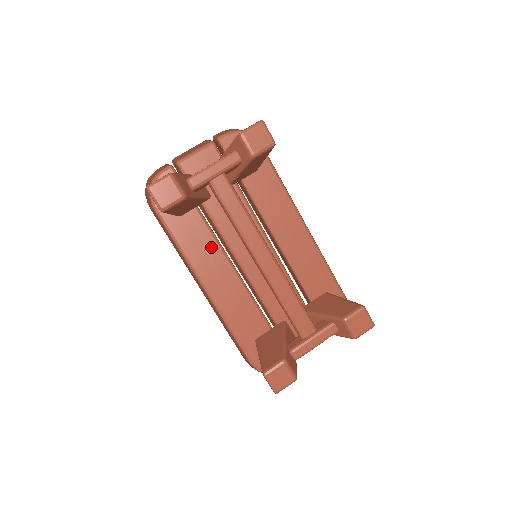
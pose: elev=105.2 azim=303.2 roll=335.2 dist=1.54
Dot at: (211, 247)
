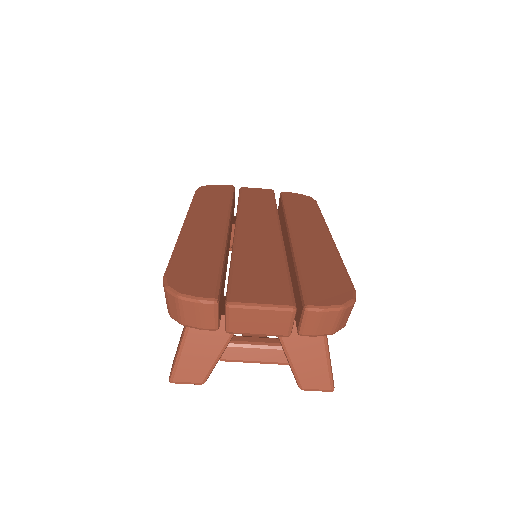
Dot at: occluded
